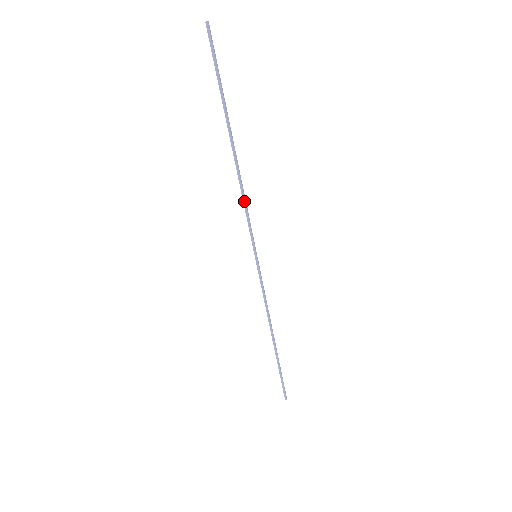
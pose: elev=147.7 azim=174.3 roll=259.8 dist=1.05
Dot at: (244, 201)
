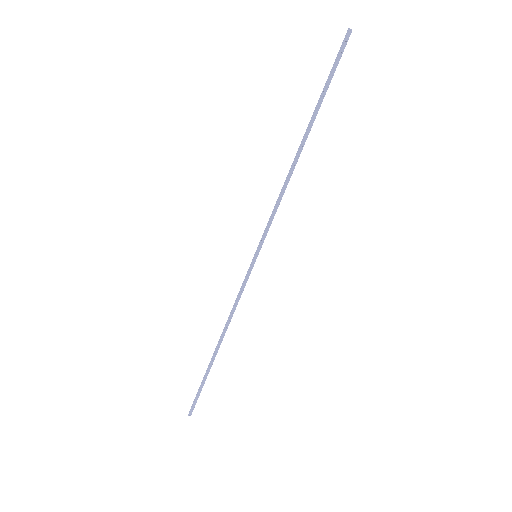
Dot at: (279, 198)
